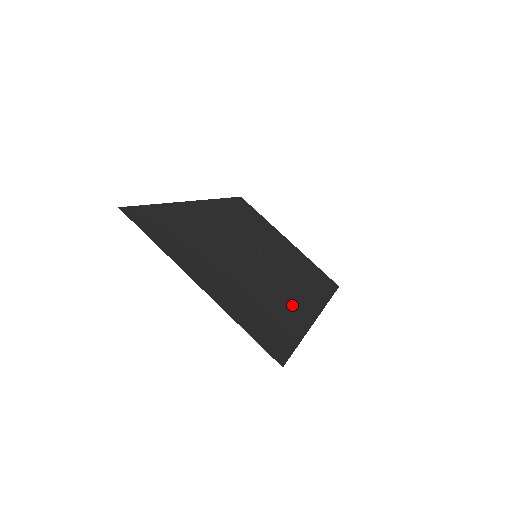
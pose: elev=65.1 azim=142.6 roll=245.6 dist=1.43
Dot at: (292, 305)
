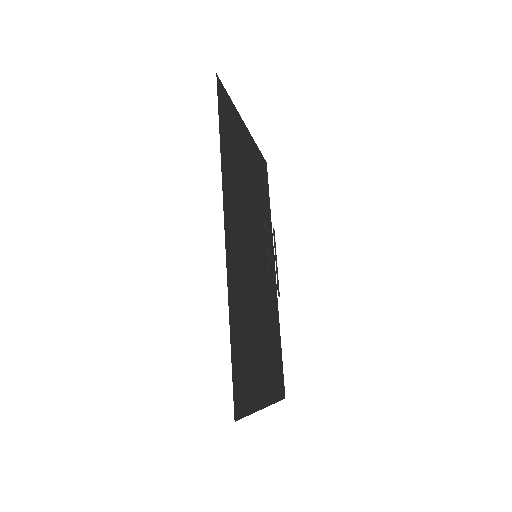
Dot at: (272, 296)
